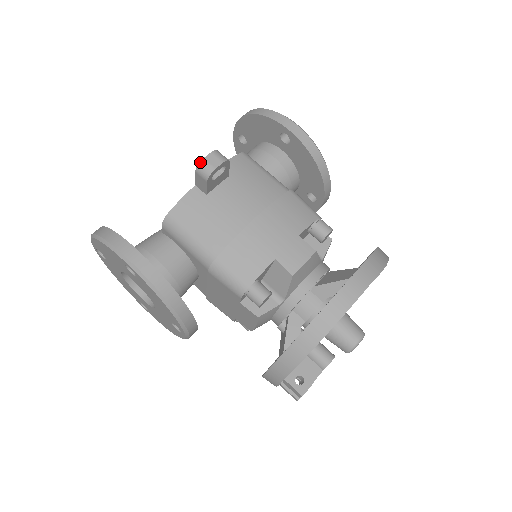
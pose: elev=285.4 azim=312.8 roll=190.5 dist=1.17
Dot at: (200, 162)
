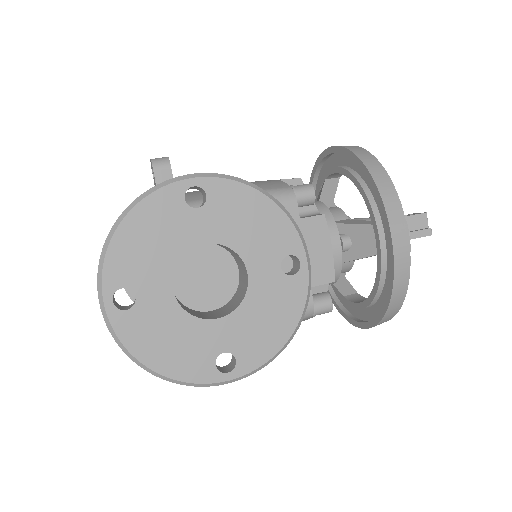
Dot at: (151, 160)
